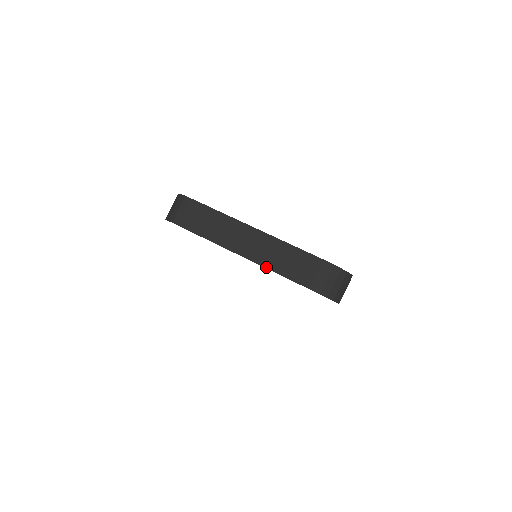
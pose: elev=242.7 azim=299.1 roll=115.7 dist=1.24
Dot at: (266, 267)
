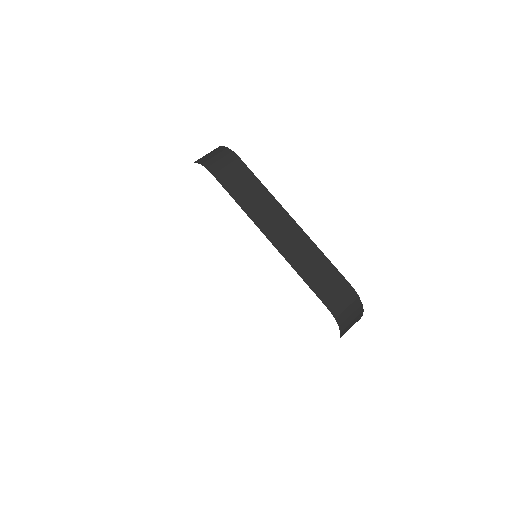
Dot at: (291, 264)
